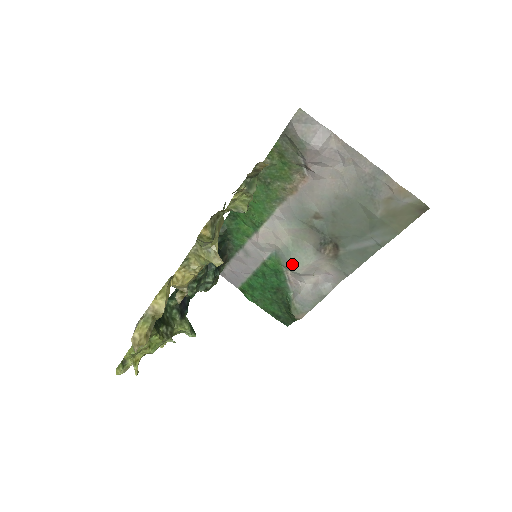
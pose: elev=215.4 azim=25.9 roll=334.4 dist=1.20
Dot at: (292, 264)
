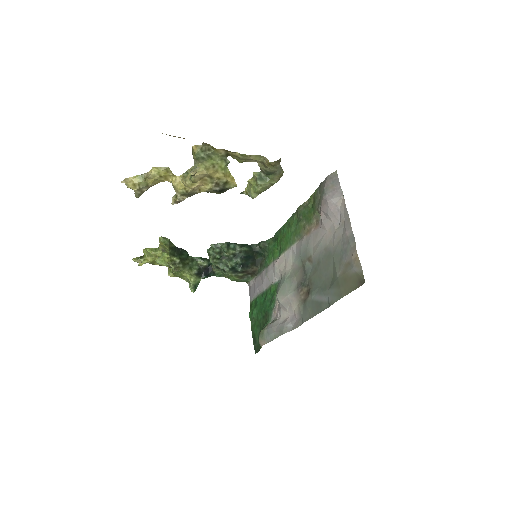
Dot at: (279, 291)
